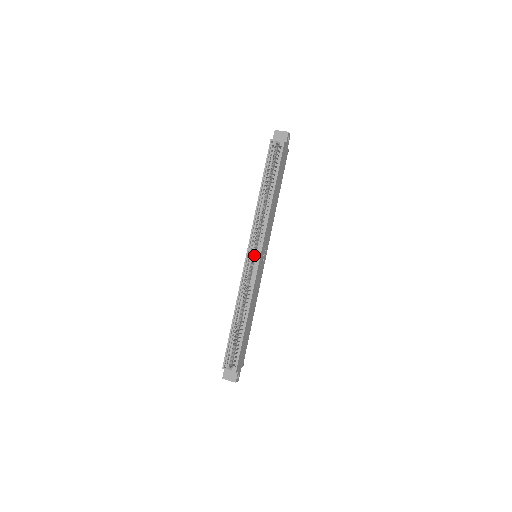
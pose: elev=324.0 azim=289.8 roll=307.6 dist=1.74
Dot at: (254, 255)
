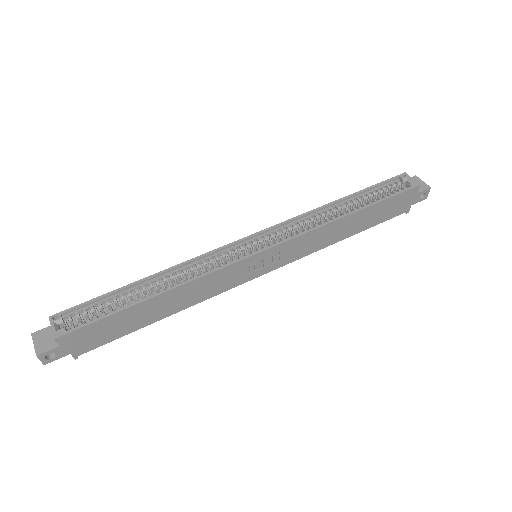
Dot at: occluded
